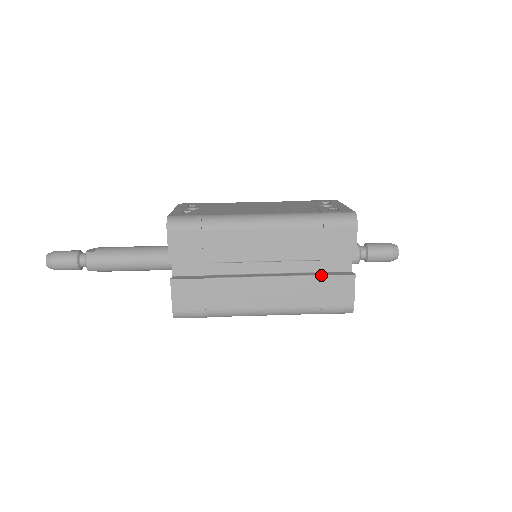
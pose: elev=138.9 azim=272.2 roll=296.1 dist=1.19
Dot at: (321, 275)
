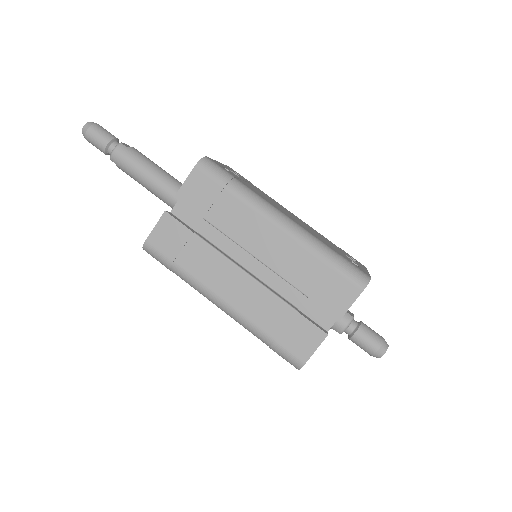
Dot at: (297, 310)
